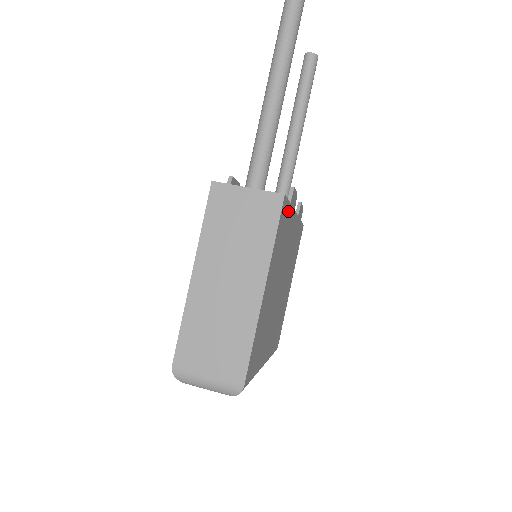
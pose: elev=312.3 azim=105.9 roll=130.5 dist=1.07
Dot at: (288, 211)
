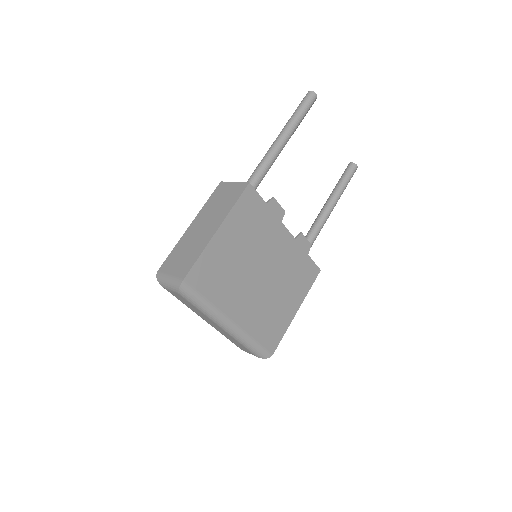
Dot at: (263, 207)
